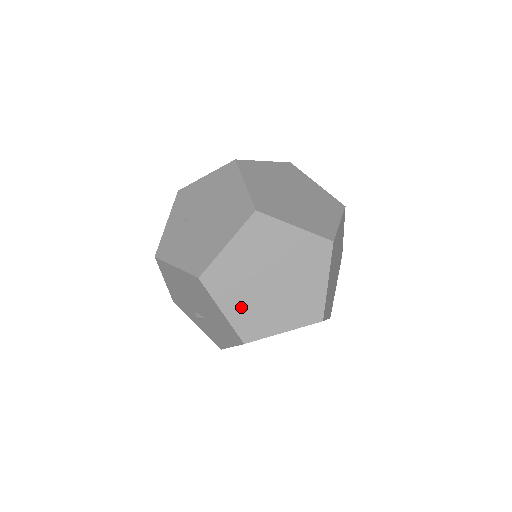
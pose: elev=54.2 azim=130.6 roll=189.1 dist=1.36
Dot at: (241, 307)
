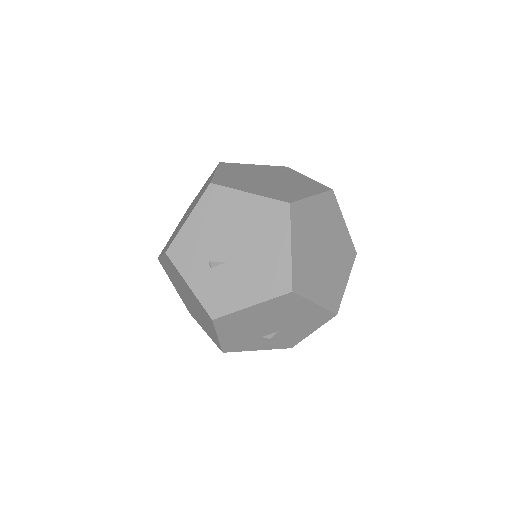
Dot at: (322, 288)
